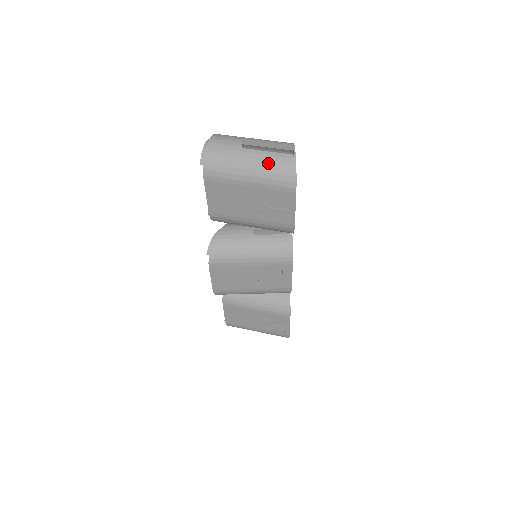
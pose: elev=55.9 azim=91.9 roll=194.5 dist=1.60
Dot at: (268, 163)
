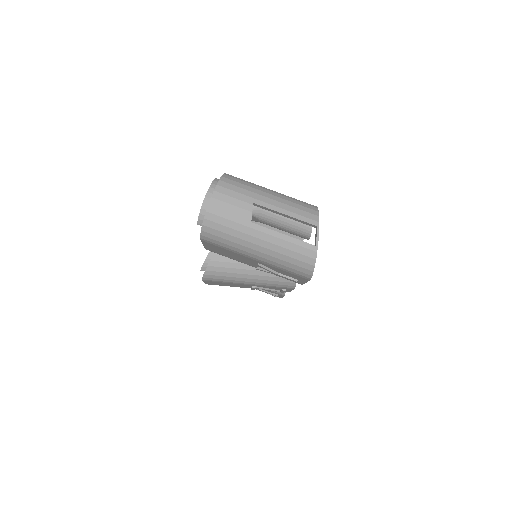
Dot at: (282, 250)
